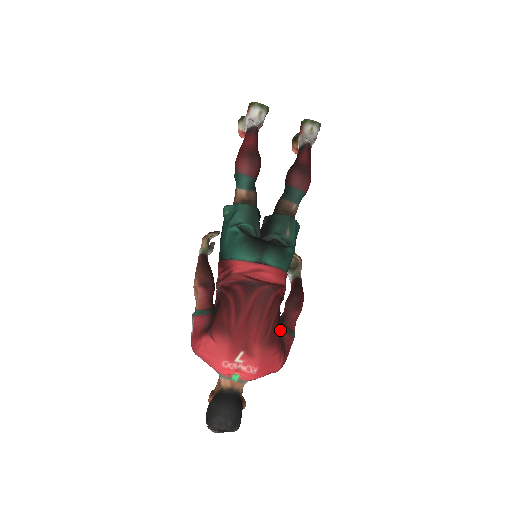
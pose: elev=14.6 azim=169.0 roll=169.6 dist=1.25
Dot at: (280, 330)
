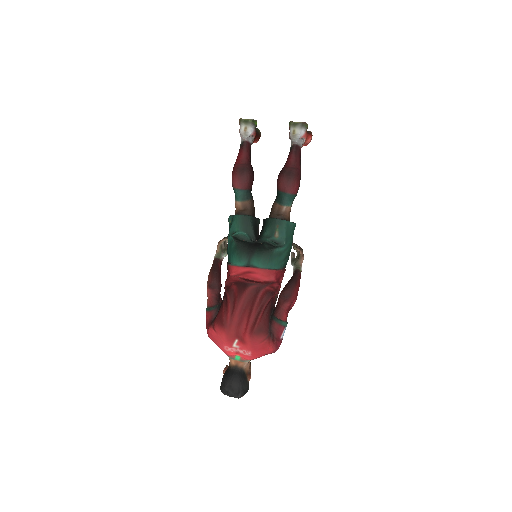
Dot at: (270, 320)
